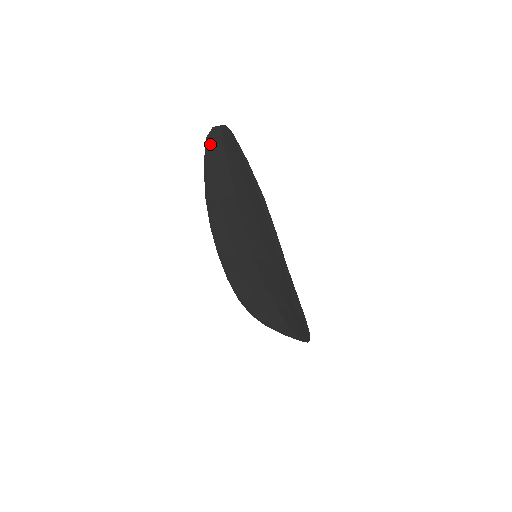
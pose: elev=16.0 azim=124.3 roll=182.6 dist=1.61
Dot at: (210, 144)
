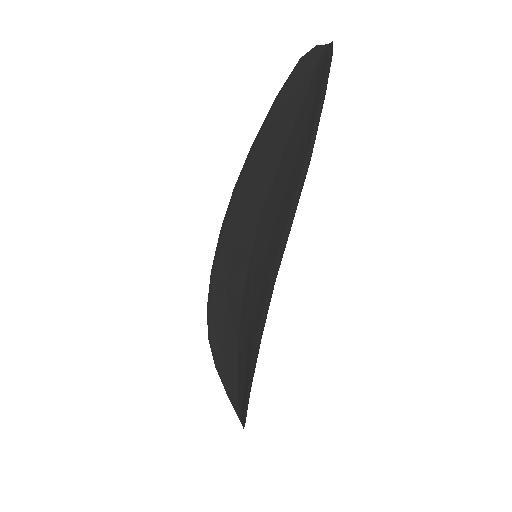
Dot at: (299, 68)
